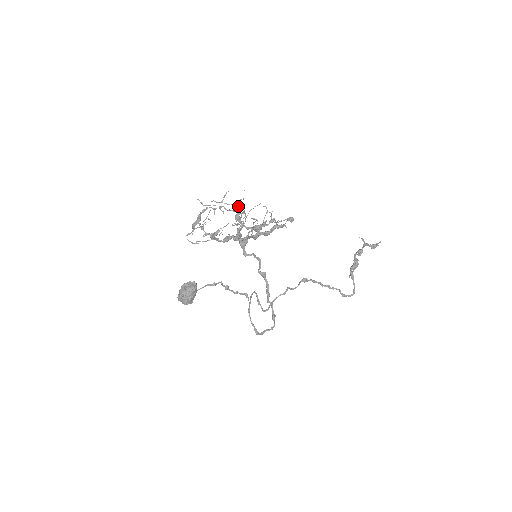
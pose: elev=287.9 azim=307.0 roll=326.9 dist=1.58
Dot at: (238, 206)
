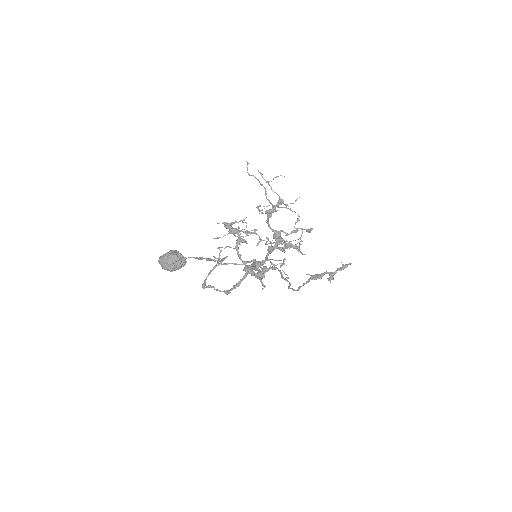
Dot at: (279, 203)
